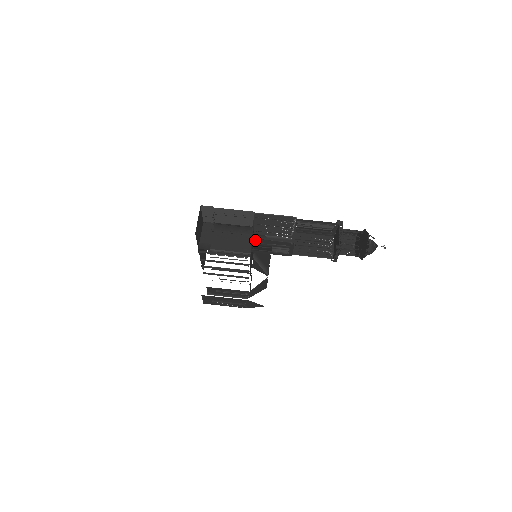
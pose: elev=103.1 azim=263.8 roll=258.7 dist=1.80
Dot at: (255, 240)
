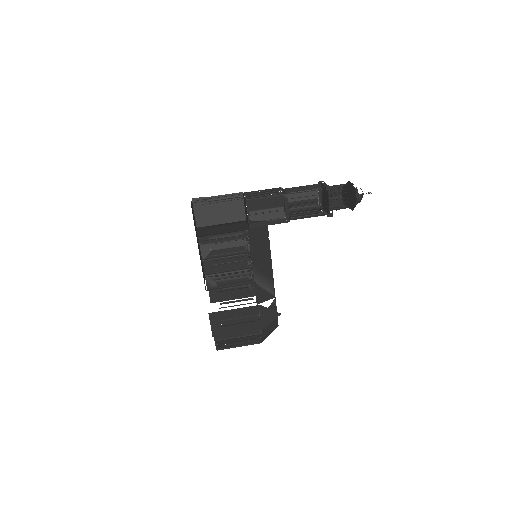
Dot at: (250, 202)
